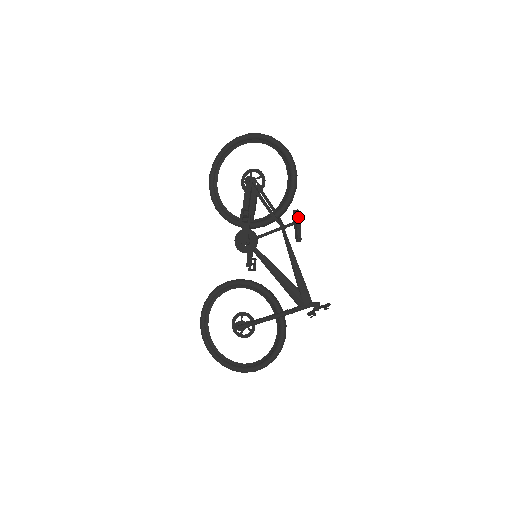
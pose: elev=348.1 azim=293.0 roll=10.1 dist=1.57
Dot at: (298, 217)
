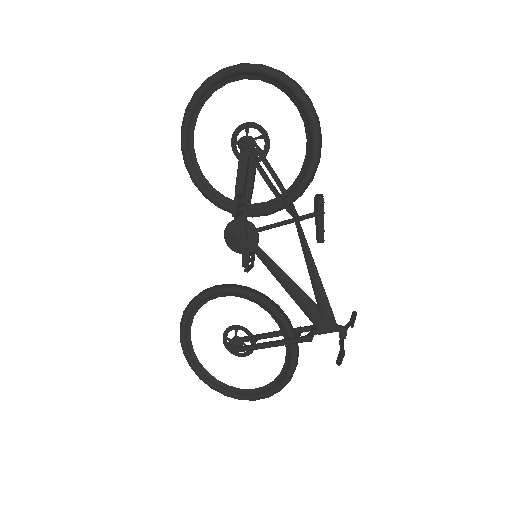
Dot at: (320, 203)
